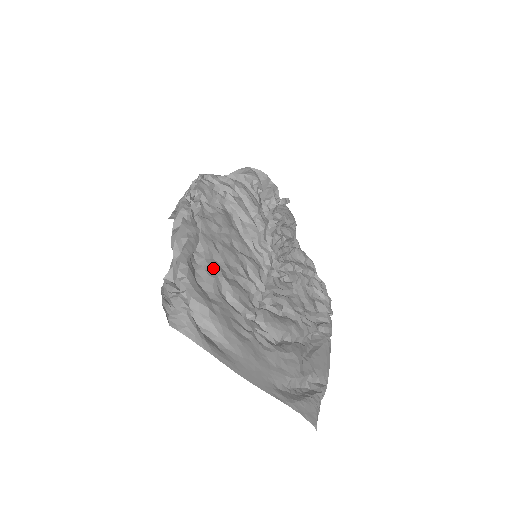
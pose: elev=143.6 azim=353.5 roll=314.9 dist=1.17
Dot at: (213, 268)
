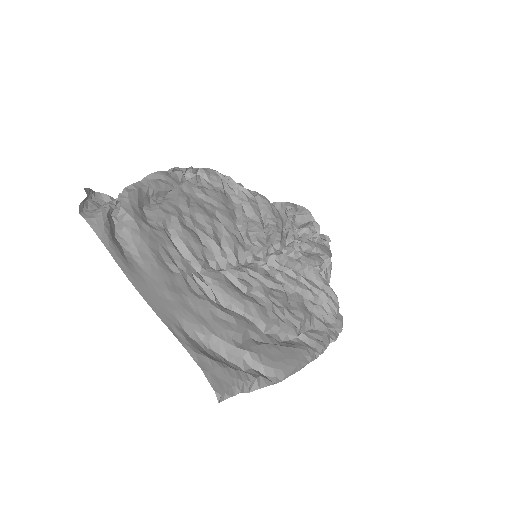
Dot at: (171, 209)
